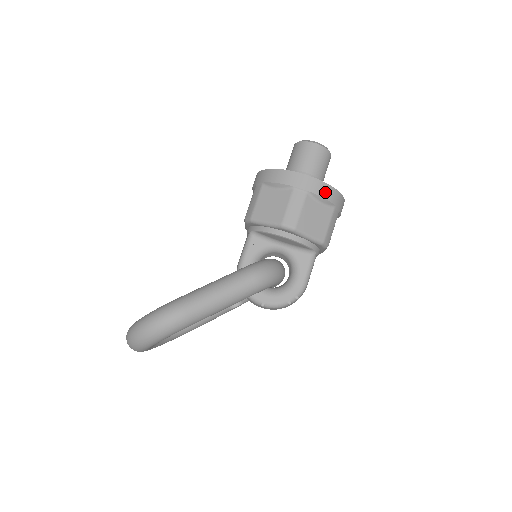
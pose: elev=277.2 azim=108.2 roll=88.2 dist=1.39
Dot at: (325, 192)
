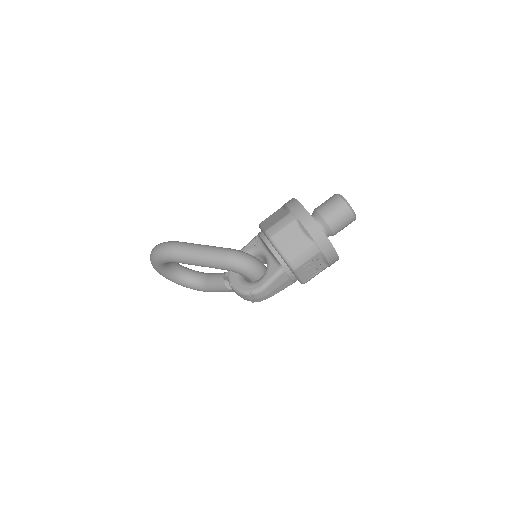
Dot at: (310, 226)
